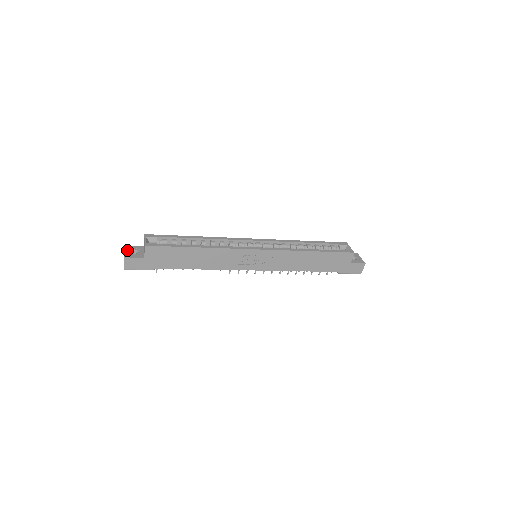
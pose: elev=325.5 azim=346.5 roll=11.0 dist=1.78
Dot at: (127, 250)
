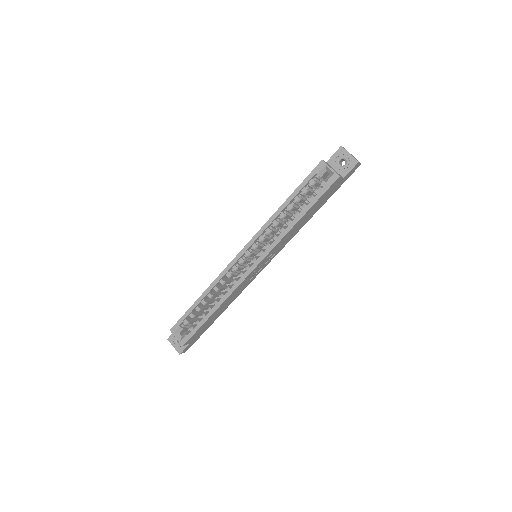
Dot at: (173, 344)
